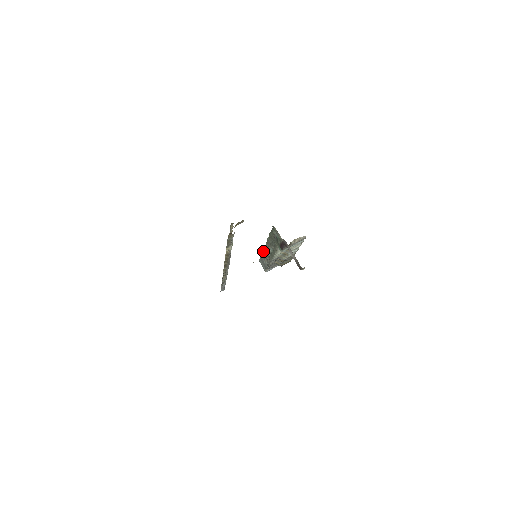
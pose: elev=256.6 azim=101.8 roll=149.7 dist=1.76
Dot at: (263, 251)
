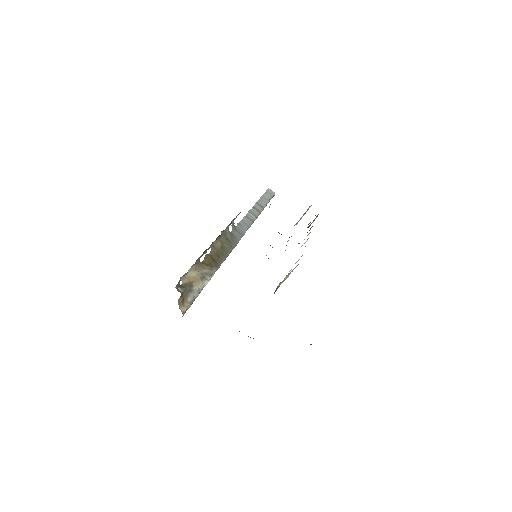
Dot at: occluded
